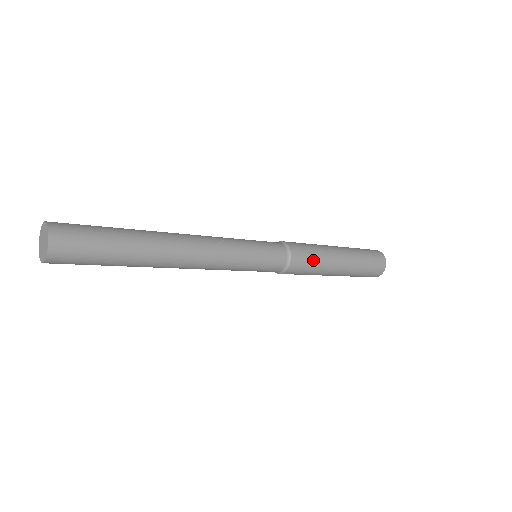
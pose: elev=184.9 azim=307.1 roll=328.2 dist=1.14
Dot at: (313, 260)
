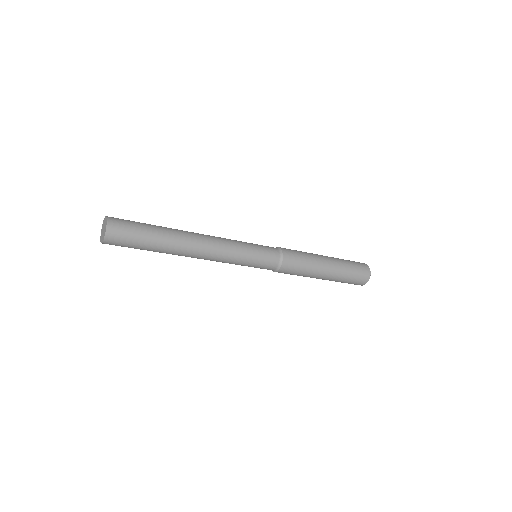
Dot at: (302, 255)
